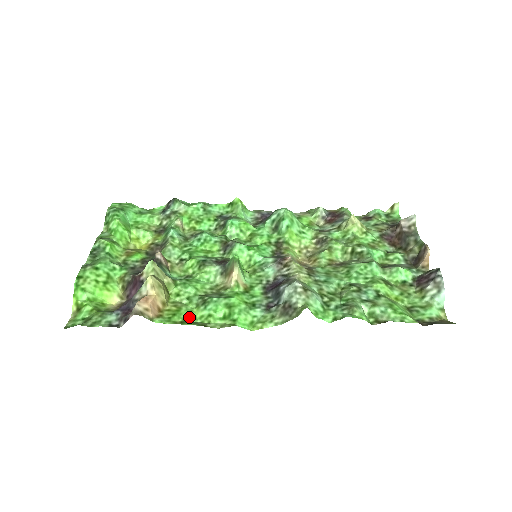
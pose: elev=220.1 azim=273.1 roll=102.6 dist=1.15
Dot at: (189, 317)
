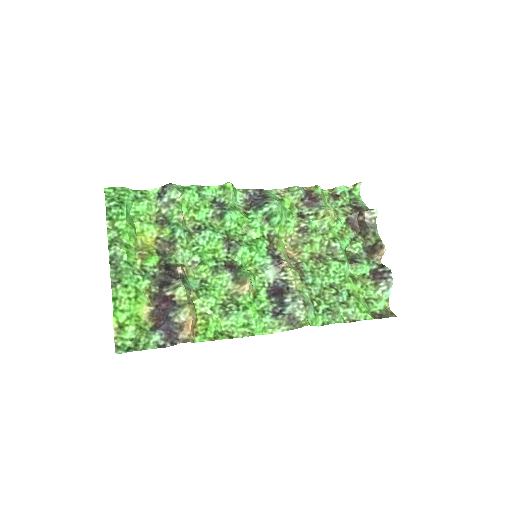
Dot at: (217, 329)
